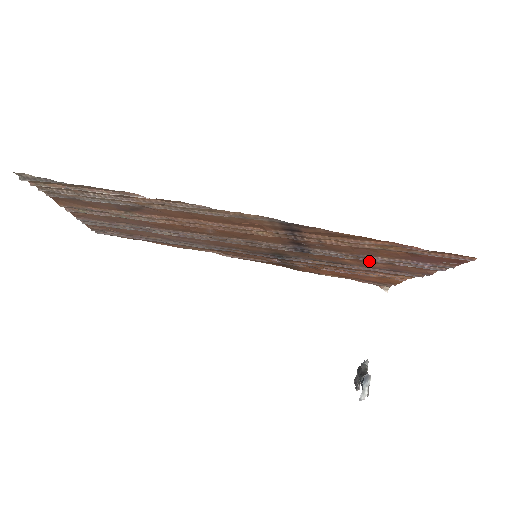
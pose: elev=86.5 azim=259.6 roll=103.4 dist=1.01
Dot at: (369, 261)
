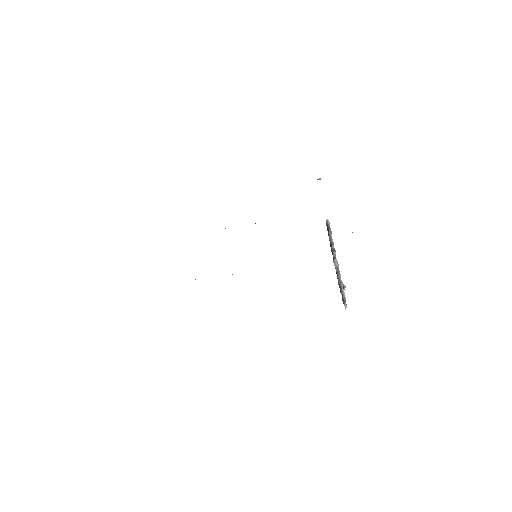
Dot at: occluded
